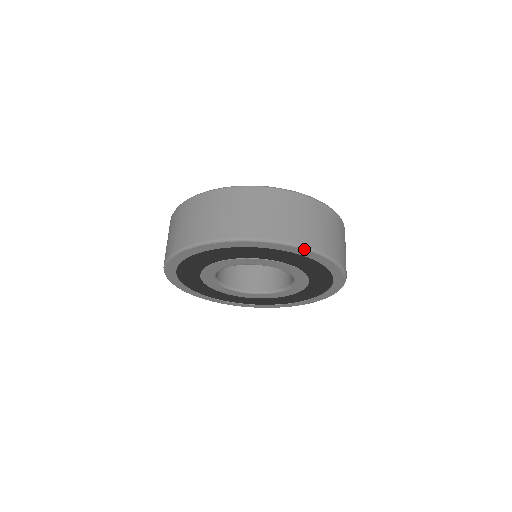
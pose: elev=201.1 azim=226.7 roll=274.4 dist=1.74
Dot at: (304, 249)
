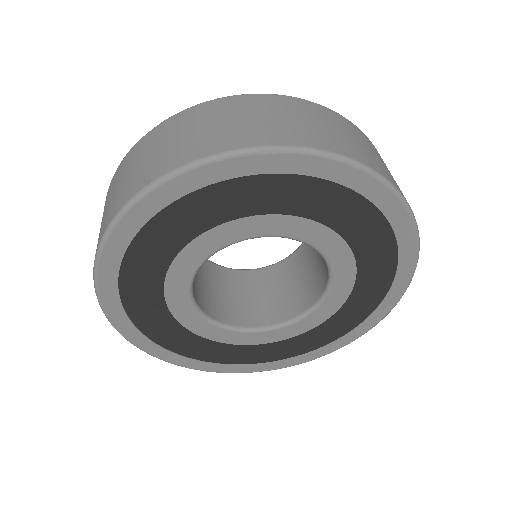
Dot at: (405, 205)
